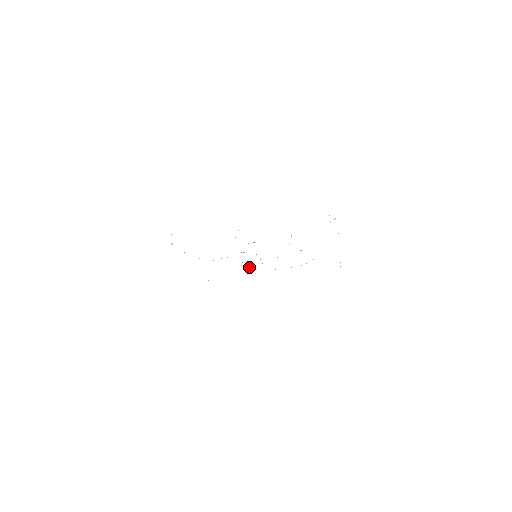
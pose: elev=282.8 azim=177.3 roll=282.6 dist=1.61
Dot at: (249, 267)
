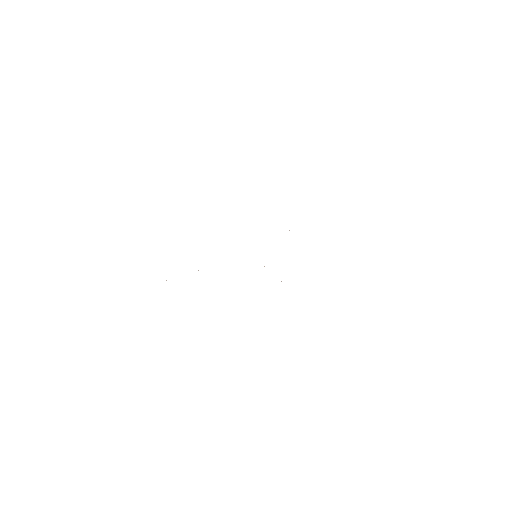
Dot at: occluded
